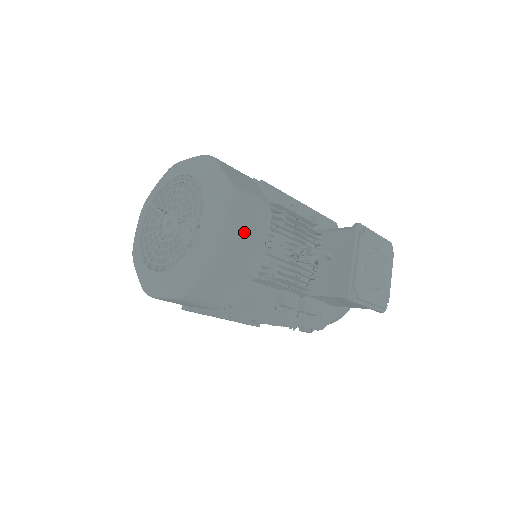
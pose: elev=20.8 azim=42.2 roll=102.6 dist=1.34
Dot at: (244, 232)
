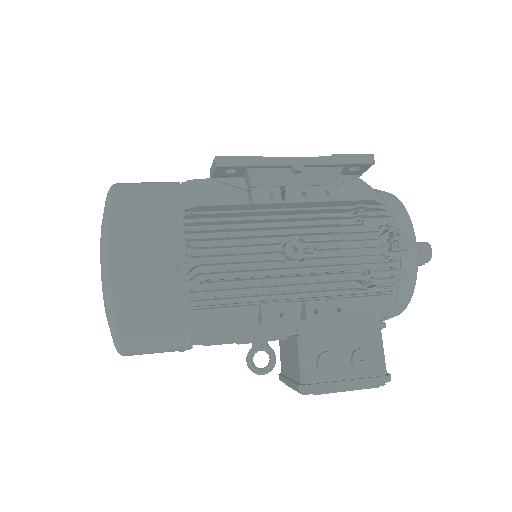
Dot at: occluded
